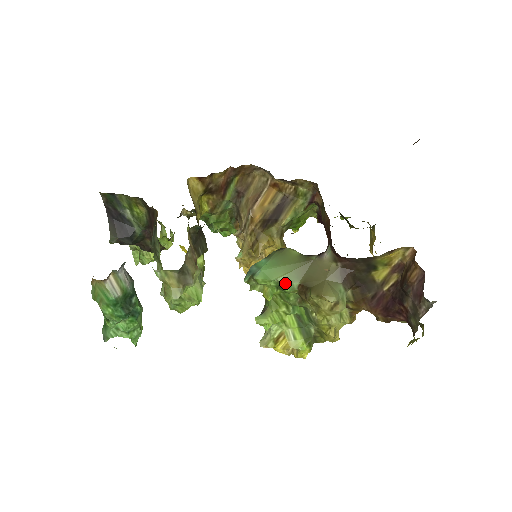
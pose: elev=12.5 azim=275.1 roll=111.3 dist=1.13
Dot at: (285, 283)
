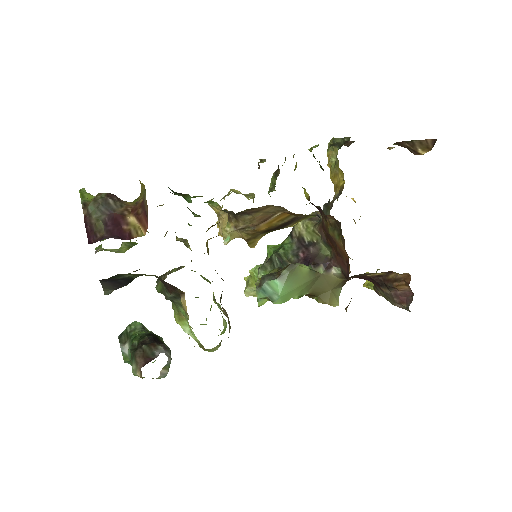
Dot at: (297, 297)
